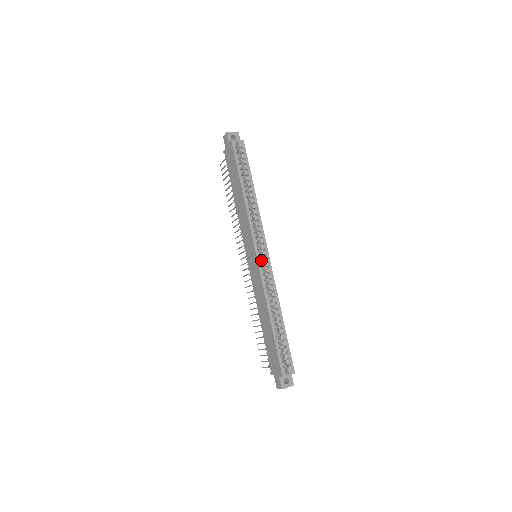
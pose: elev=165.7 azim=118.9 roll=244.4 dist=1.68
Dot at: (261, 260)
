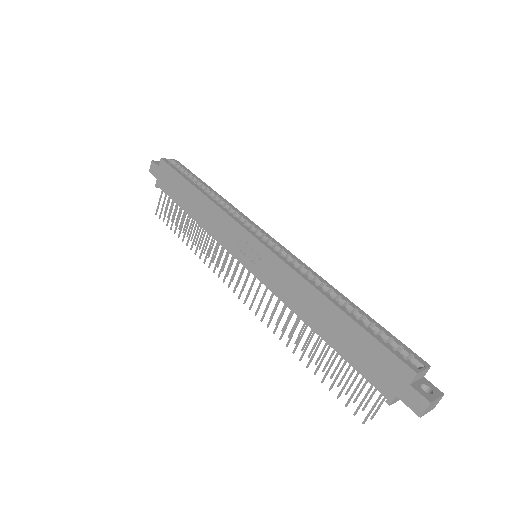
Dot at: (267, 244)
